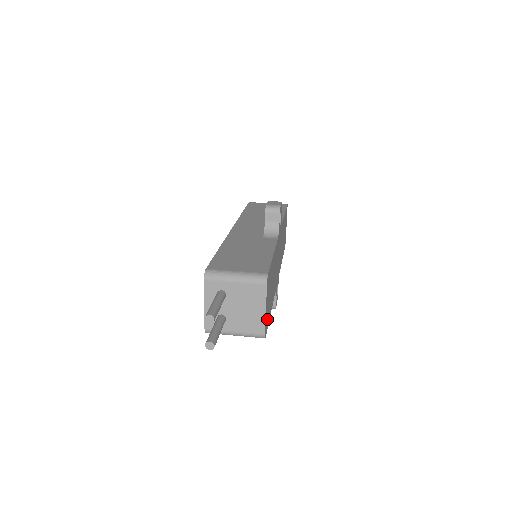
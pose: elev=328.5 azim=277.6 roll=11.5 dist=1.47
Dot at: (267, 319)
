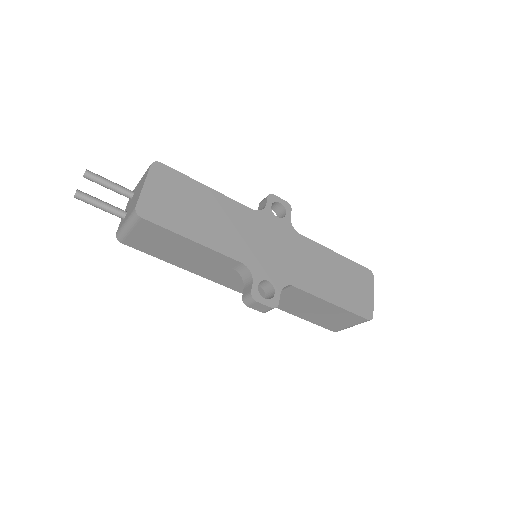
Dot at: (158, 212)
